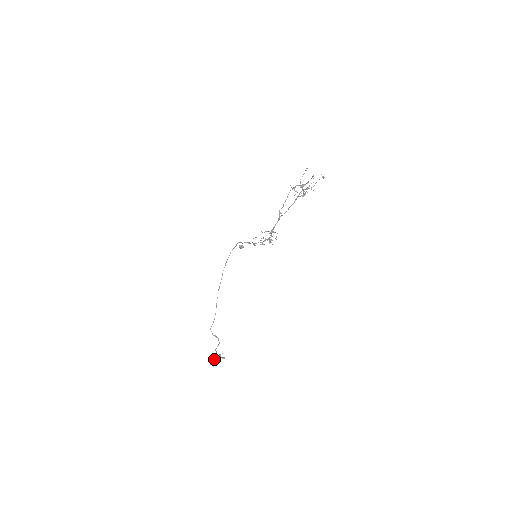
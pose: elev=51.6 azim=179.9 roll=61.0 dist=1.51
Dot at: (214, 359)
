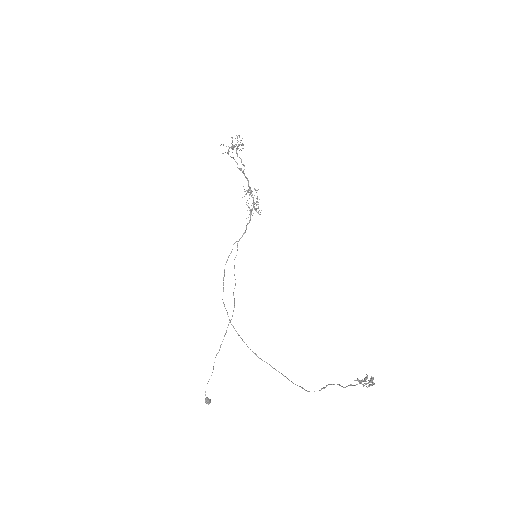
Dot at: (362, 380)
